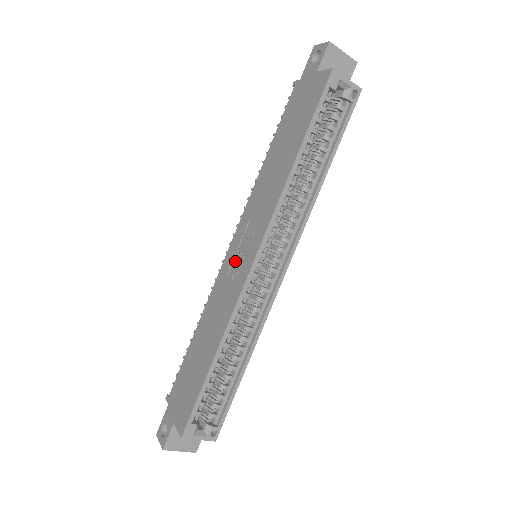
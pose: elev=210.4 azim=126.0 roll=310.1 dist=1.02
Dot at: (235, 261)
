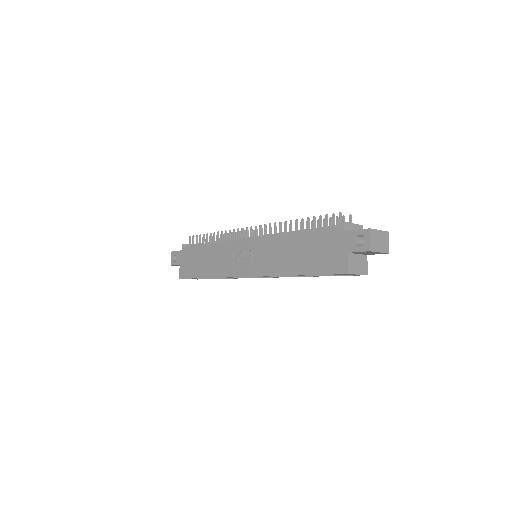
Dot at: (241, 254)
